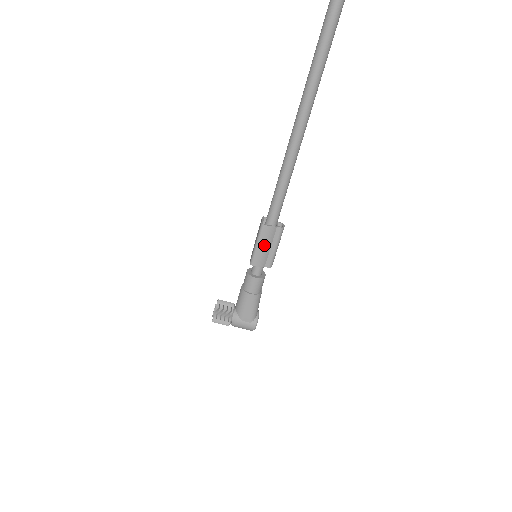
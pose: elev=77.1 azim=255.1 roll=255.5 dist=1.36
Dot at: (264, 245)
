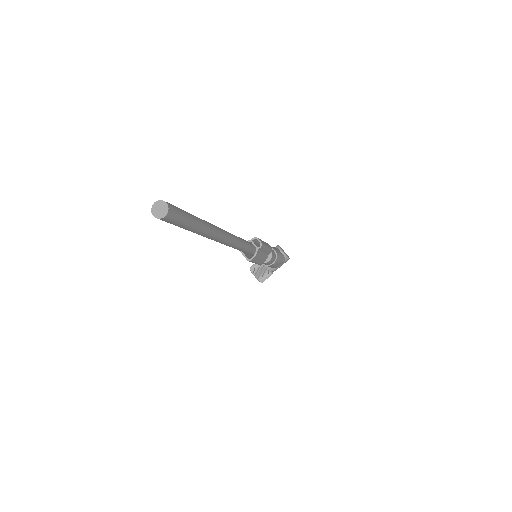
Dot at: (260, 259)
